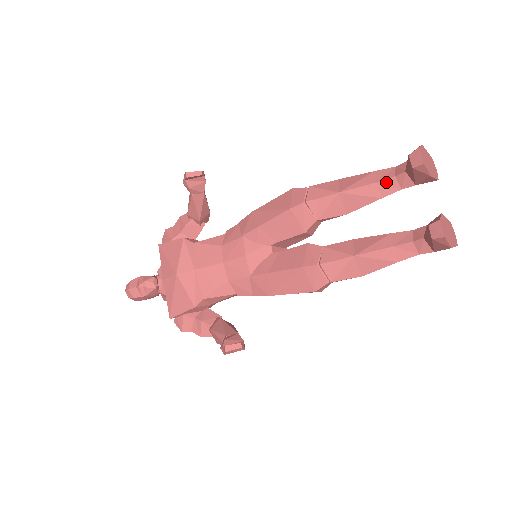
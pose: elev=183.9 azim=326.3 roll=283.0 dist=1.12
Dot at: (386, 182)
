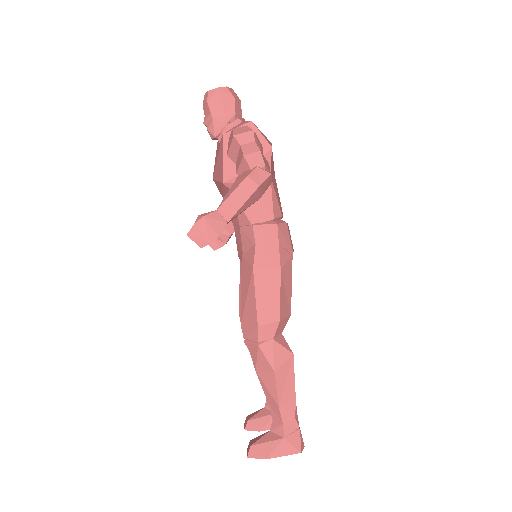
Dot at: (272, 410)
